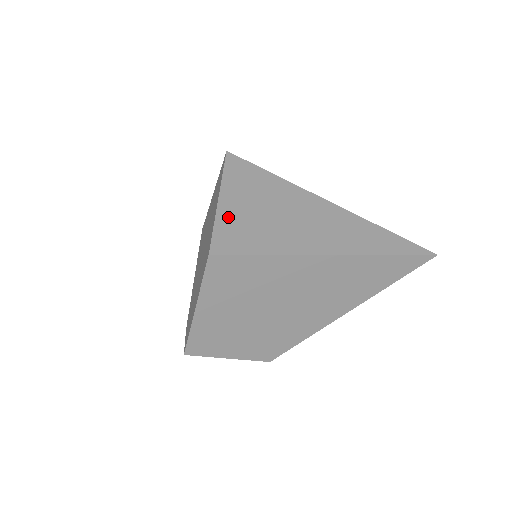
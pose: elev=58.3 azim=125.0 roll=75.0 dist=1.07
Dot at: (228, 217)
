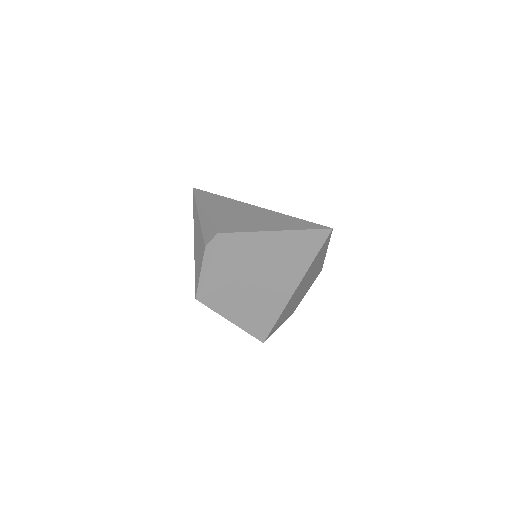
Dot at: (245, 324)
